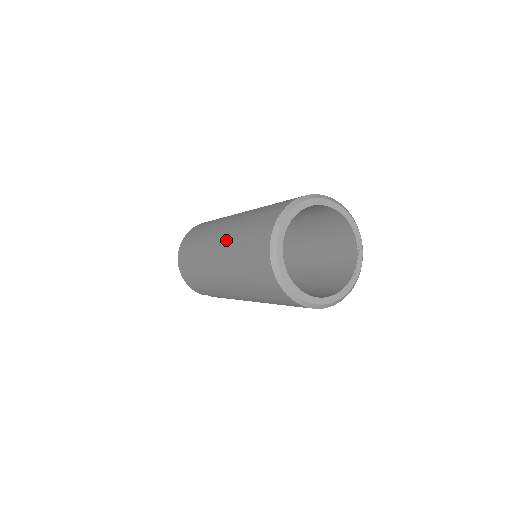
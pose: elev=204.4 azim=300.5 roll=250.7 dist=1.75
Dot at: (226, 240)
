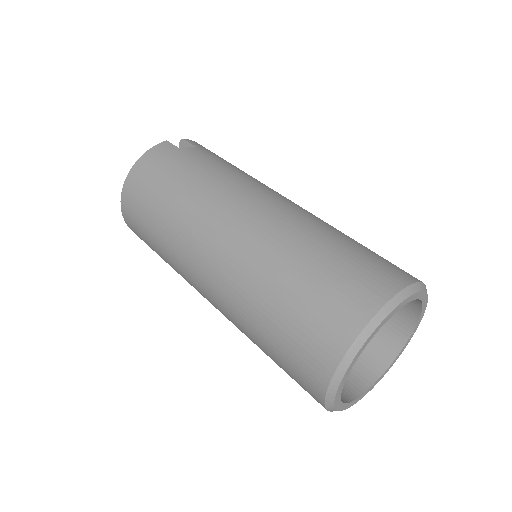
Dot at: (229, 291)
